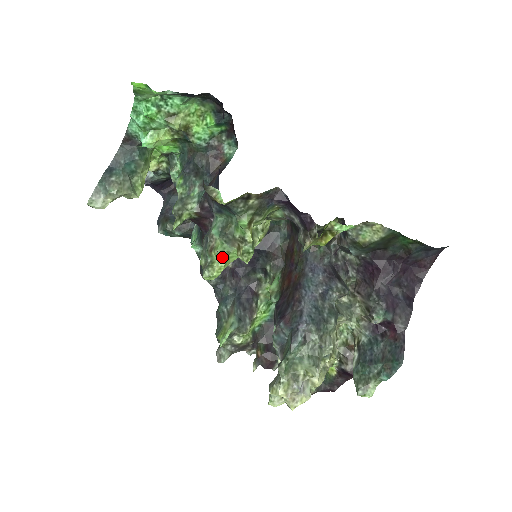
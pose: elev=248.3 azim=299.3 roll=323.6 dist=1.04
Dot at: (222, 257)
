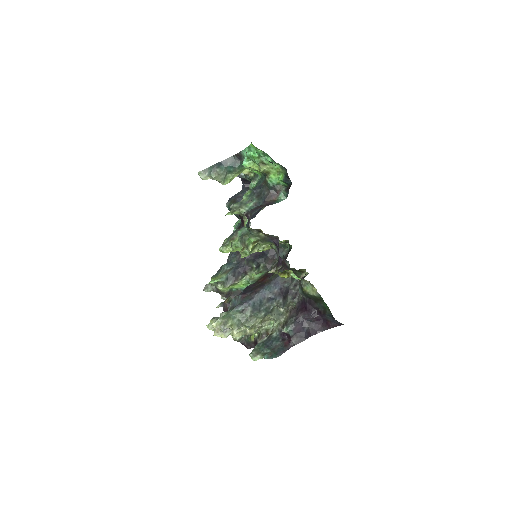
Dot at: (233, 247)
